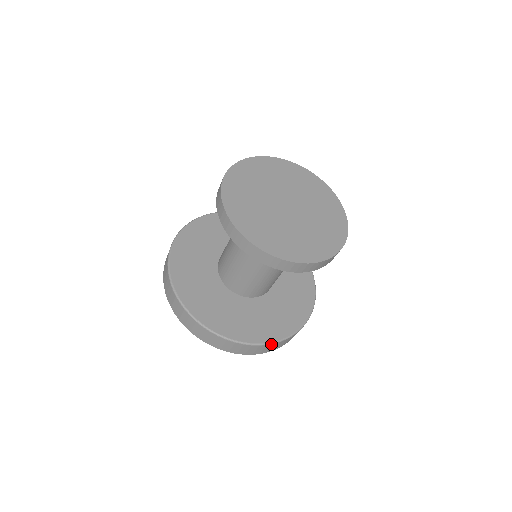
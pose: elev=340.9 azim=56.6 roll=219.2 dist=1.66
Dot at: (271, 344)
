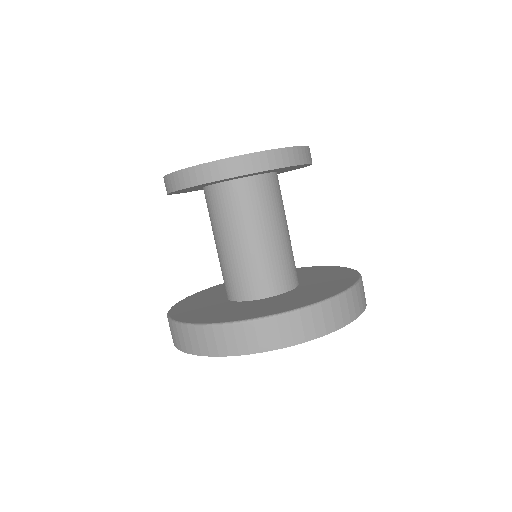
Dot at: (361, 280)
